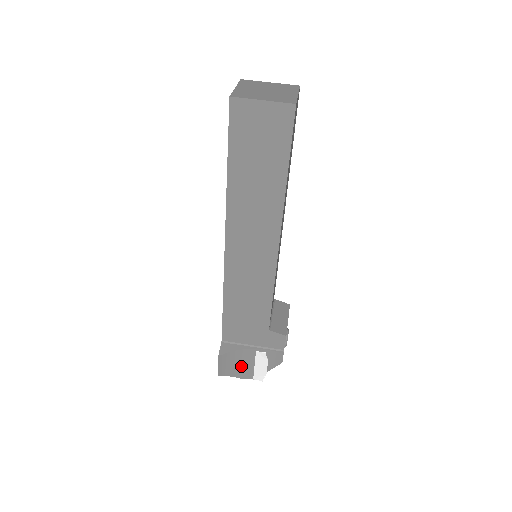
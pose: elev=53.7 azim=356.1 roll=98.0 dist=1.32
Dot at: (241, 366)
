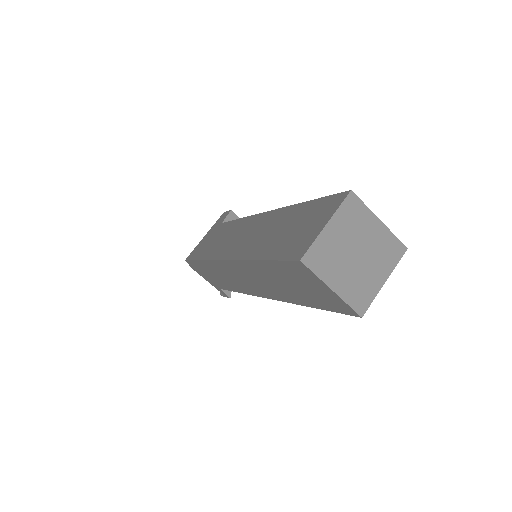
Dot at: occluded
